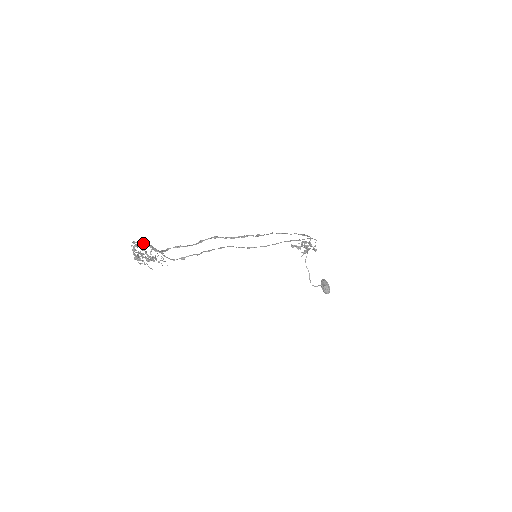
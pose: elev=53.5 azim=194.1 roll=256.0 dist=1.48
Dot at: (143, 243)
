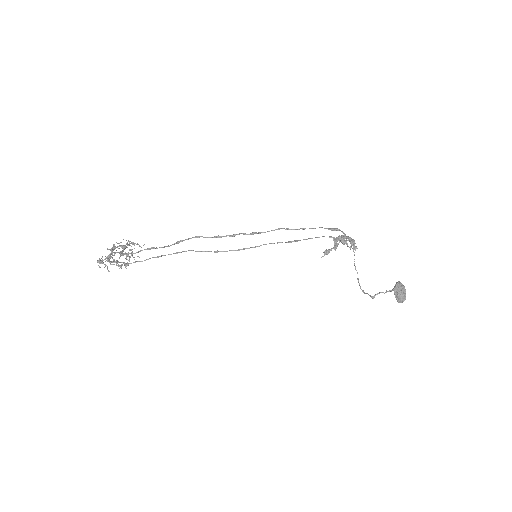
Dot at: (126, 244)
